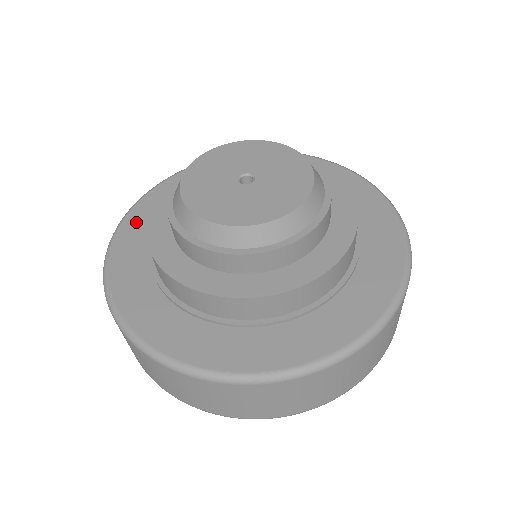
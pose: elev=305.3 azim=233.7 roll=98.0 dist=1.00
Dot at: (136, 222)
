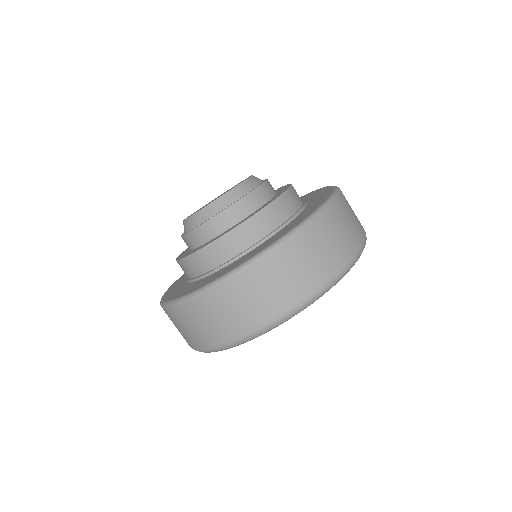
Dot at: occluded
